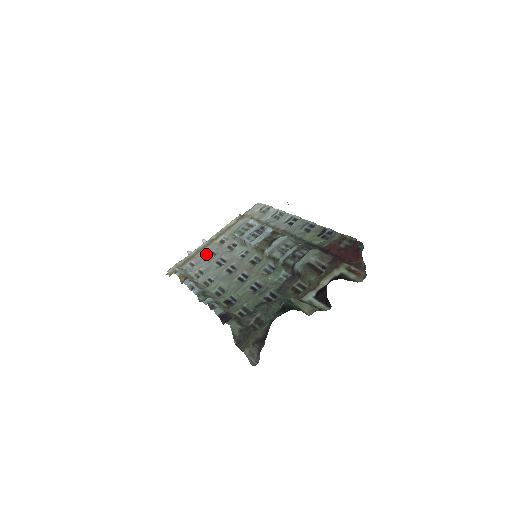
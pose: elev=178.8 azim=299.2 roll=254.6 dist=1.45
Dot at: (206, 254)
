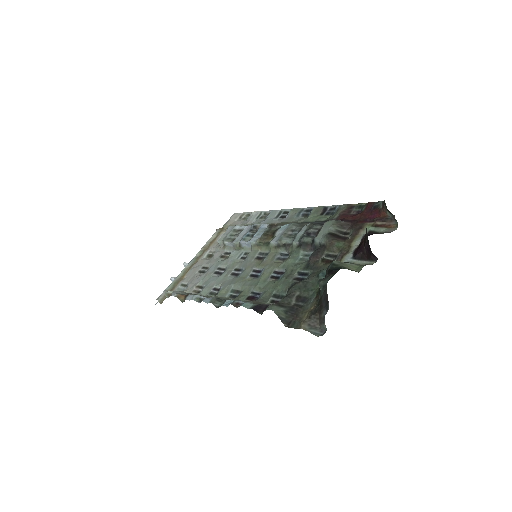
Dot at: (197, 271)
